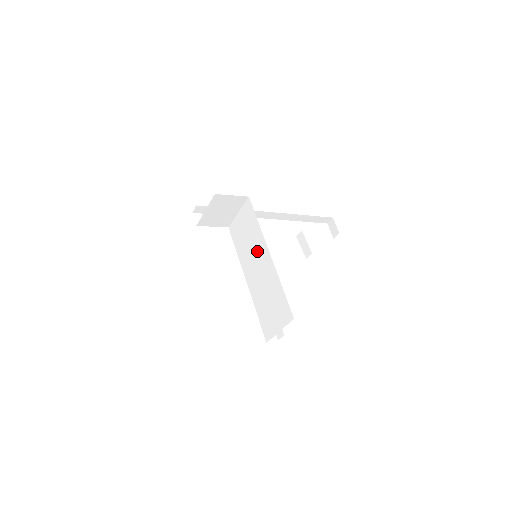
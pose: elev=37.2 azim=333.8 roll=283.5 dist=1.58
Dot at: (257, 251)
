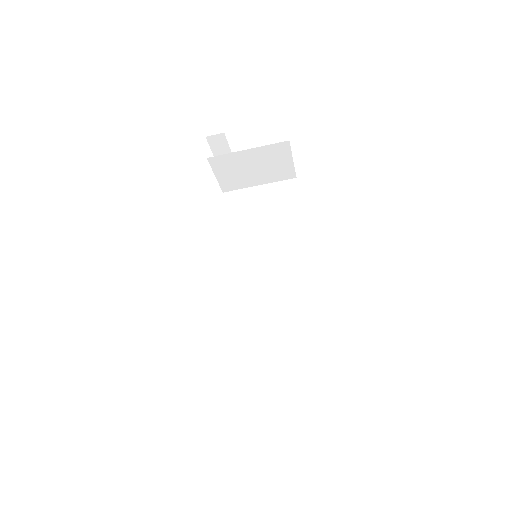
Dot at: (282, 252)
